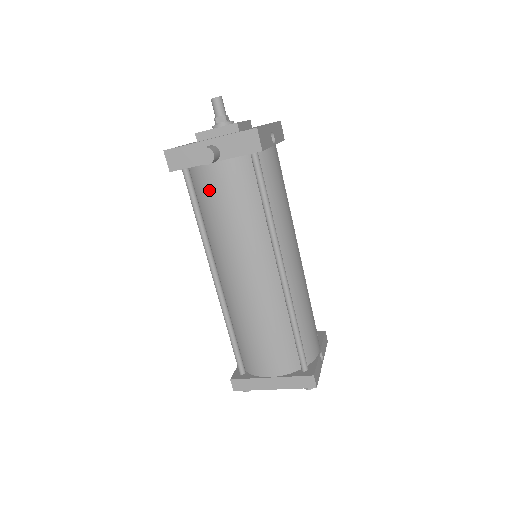
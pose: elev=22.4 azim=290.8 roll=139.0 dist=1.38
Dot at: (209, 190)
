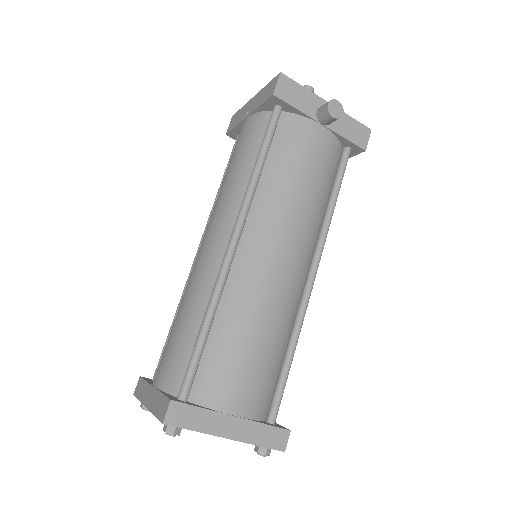
Dot at: (298, 144)
